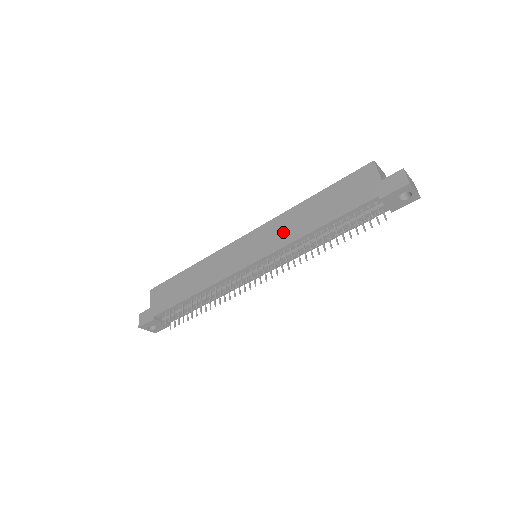
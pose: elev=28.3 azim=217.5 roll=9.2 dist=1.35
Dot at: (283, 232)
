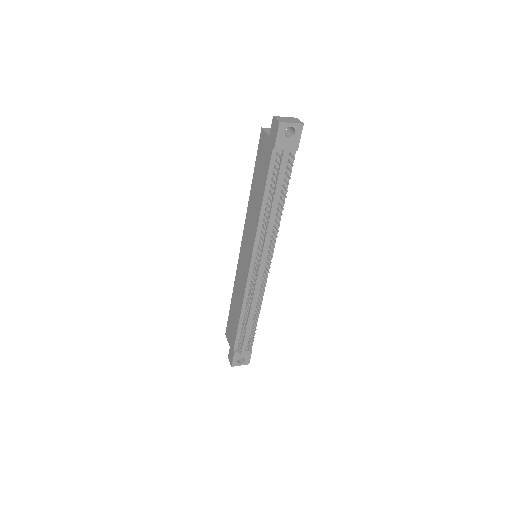
Dot at: (251, 225)
